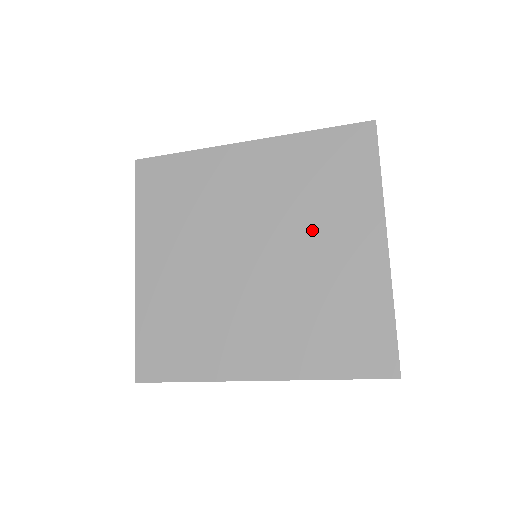
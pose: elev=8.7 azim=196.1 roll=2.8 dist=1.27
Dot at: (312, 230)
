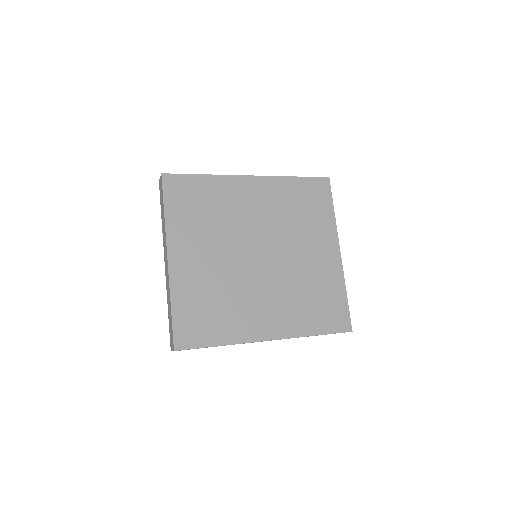
Dot at: (298, 240)
